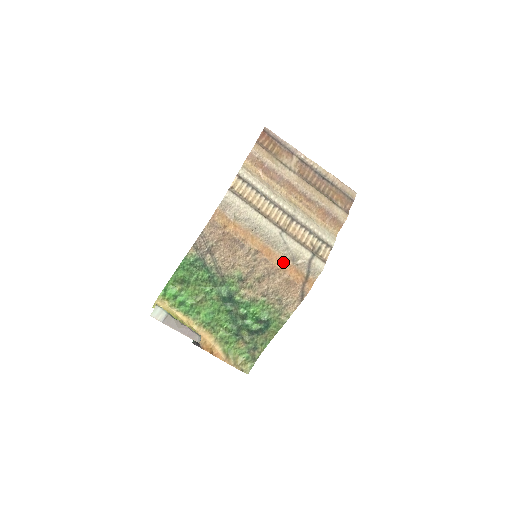
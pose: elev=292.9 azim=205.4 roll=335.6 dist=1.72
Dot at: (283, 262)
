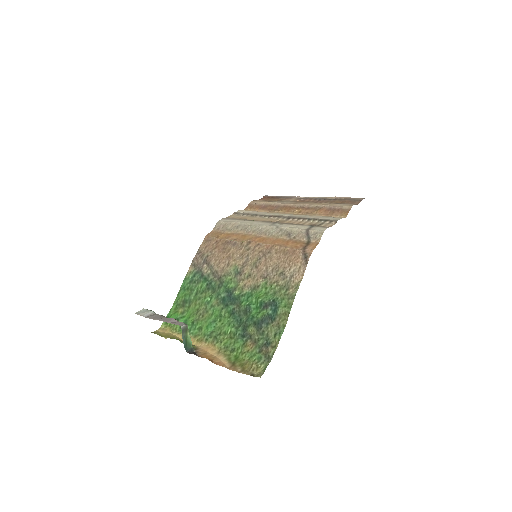
Dot at: (278, 241)
